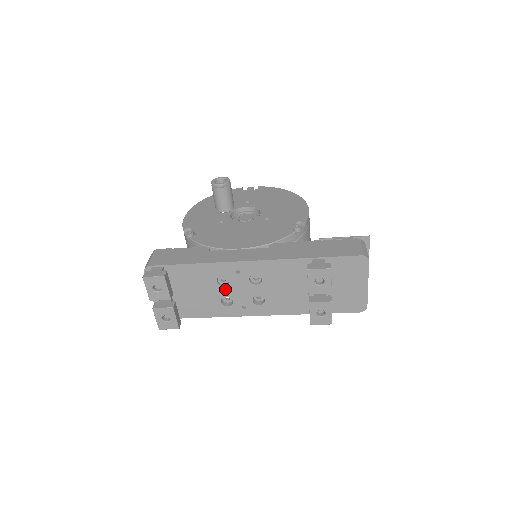
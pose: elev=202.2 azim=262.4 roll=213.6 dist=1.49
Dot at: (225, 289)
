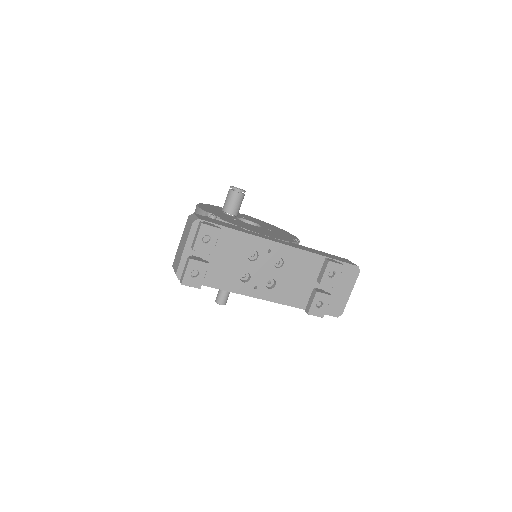
Dot at: (250, 264)
